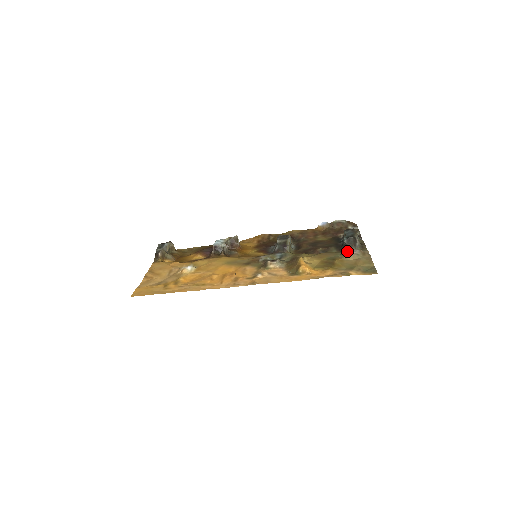
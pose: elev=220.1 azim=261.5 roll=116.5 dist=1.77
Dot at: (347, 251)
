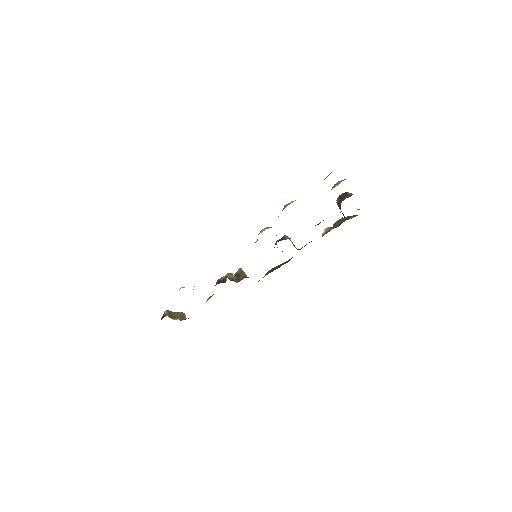
Dot at: occluded
